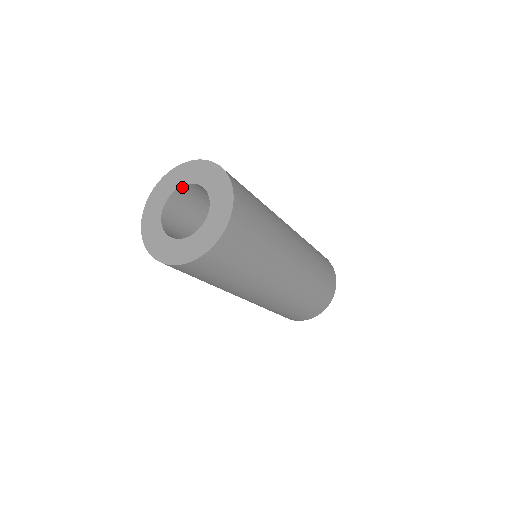
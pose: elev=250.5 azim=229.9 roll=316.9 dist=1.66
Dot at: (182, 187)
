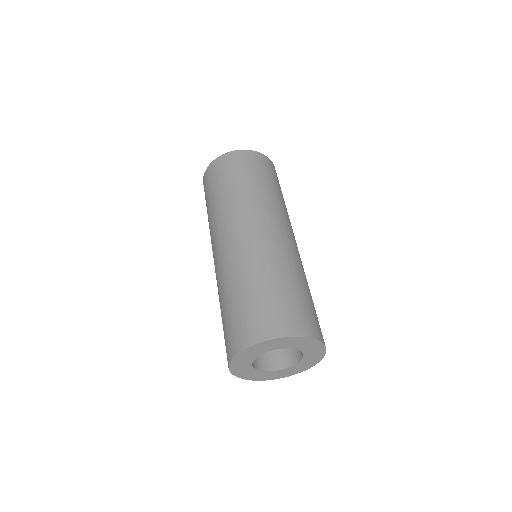
Dot at: (256, 356)
